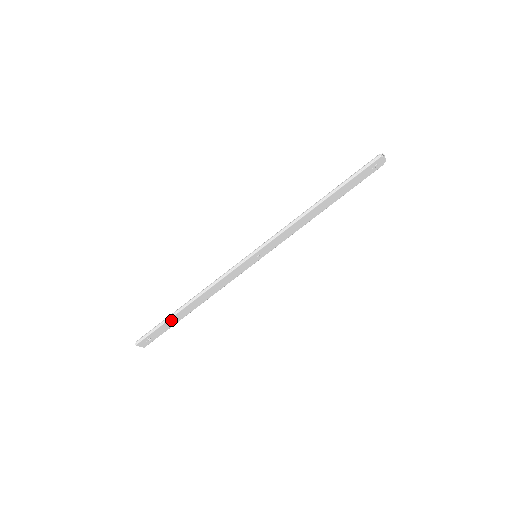
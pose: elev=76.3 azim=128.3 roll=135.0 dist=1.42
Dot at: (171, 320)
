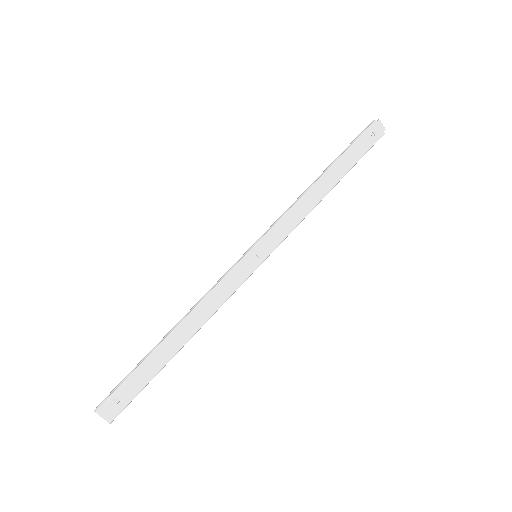
Dot at: (148, 364)
